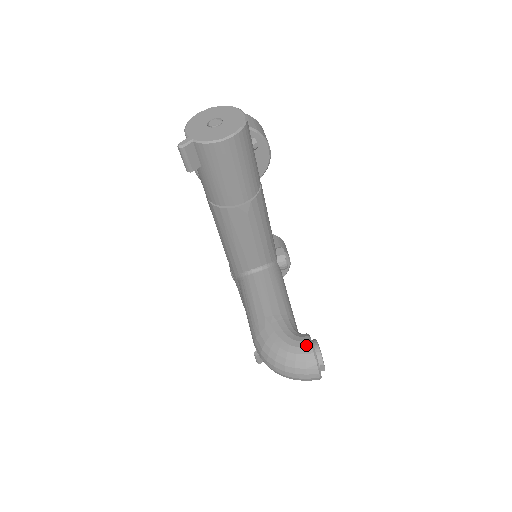
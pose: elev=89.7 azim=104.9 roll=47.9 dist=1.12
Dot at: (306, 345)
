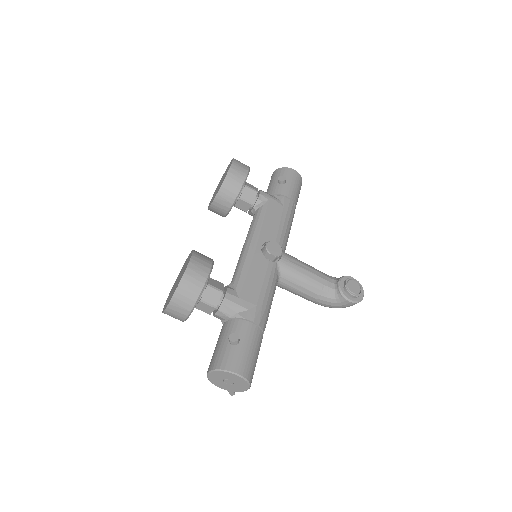
Dot at: (347, 303)
